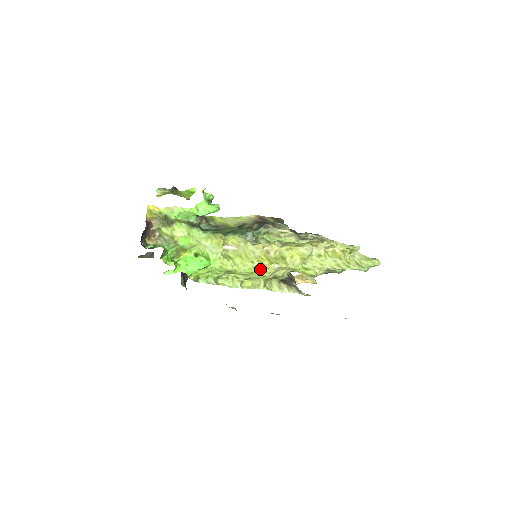
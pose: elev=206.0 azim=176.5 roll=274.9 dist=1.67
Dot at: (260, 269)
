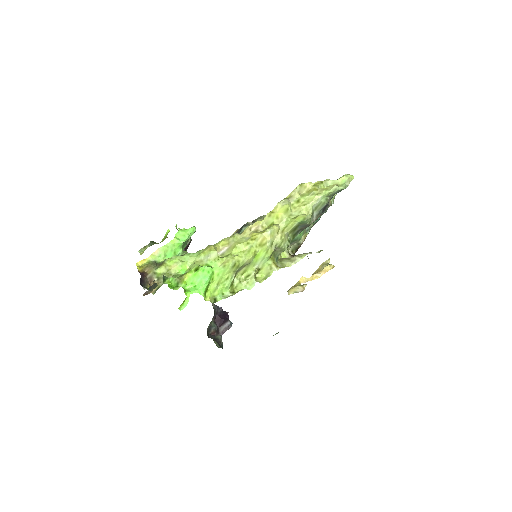
Dot at: (259, 246)
